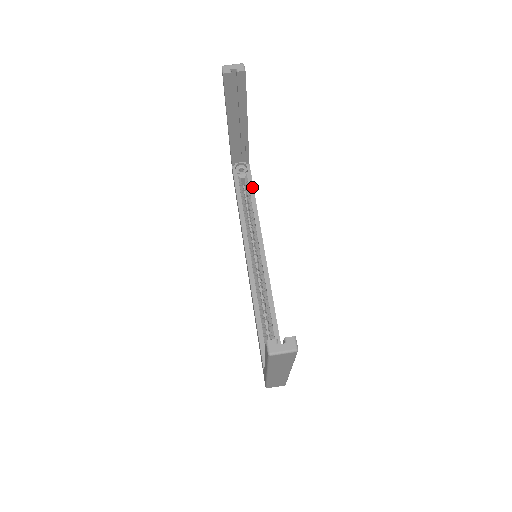
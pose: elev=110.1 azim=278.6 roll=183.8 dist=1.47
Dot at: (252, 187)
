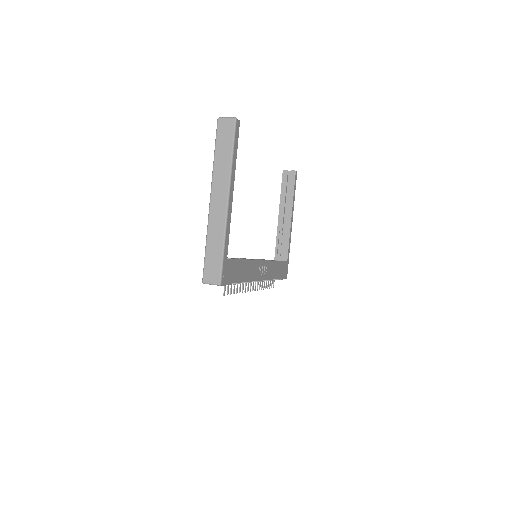
Dot at: (280, 261)
